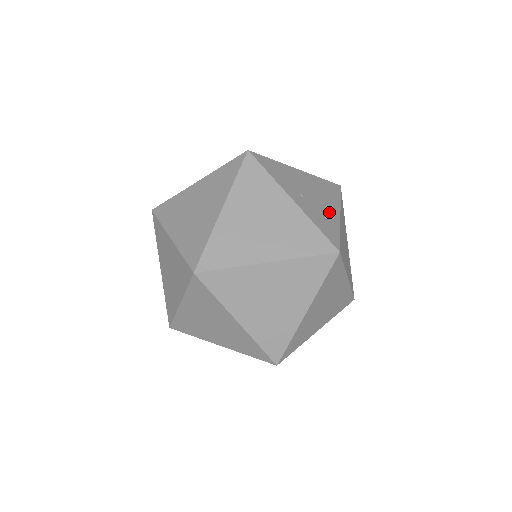
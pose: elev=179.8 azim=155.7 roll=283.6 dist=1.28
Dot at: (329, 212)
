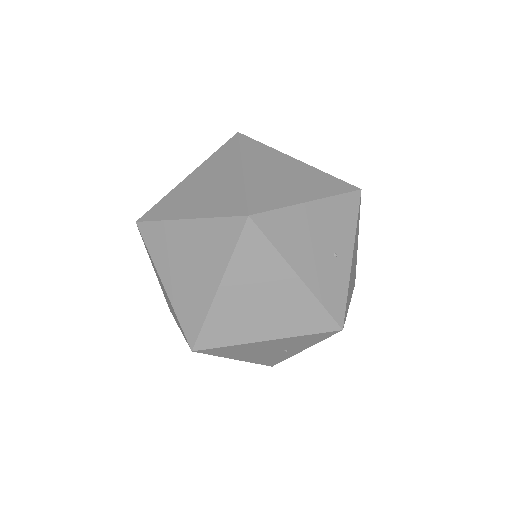
Dot at: occluded
